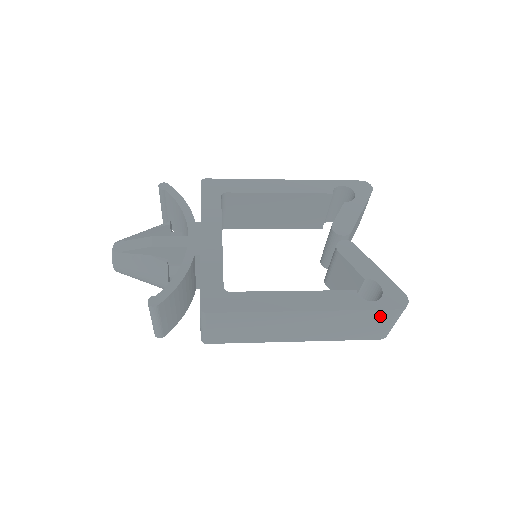
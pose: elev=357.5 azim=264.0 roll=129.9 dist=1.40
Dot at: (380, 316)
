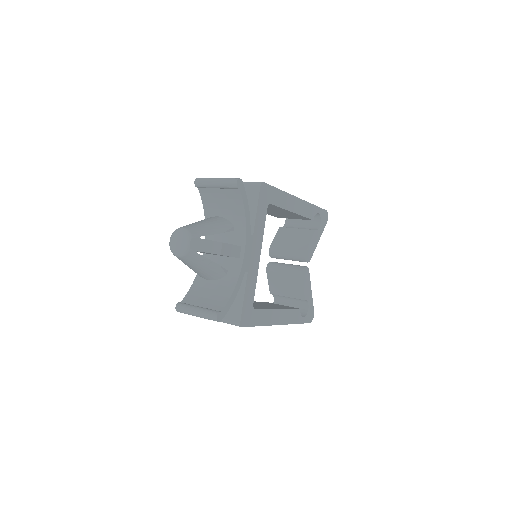
Dot at: occluded
